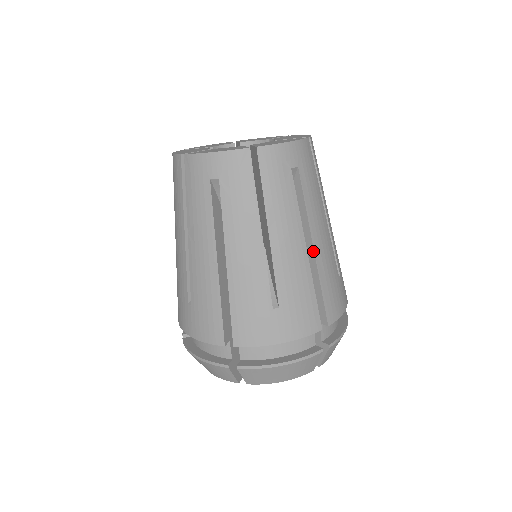
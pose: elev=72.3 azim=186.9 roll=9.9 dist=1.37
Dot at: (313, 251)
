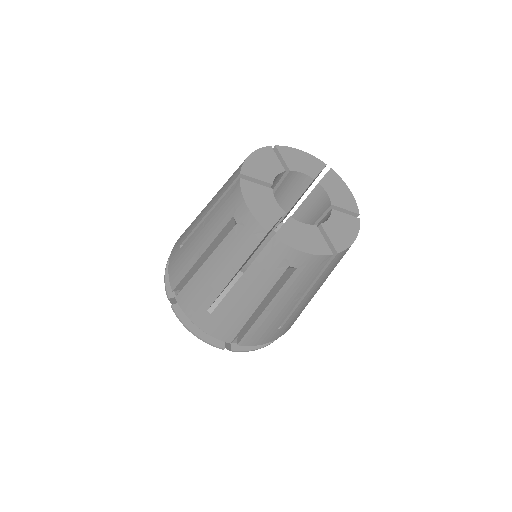
Dot at: (263, 311)
